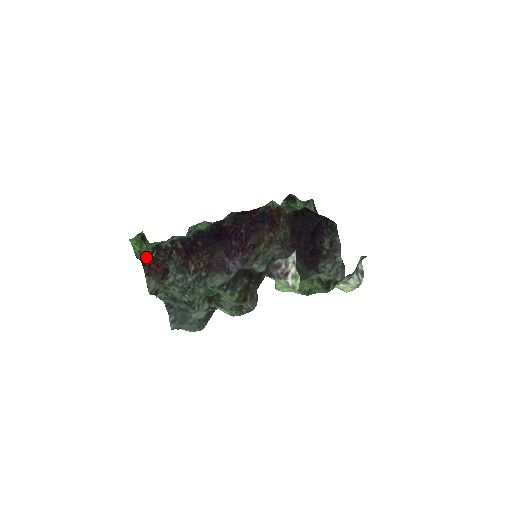
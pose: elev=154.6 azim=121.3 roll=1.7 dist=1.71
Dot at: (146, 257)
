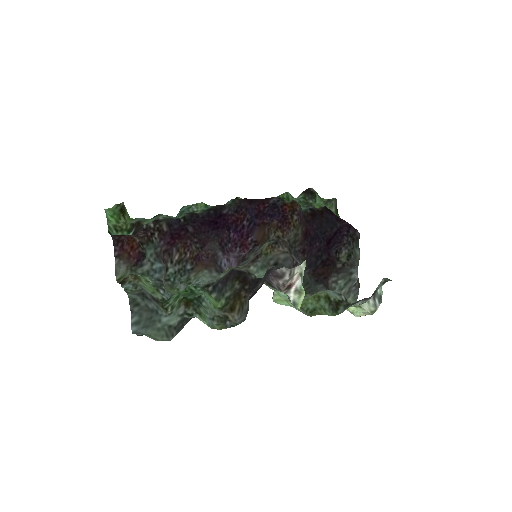
Dot at: (120, 235)
